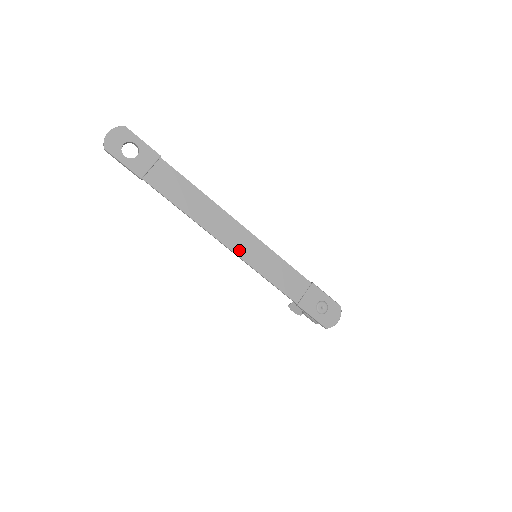
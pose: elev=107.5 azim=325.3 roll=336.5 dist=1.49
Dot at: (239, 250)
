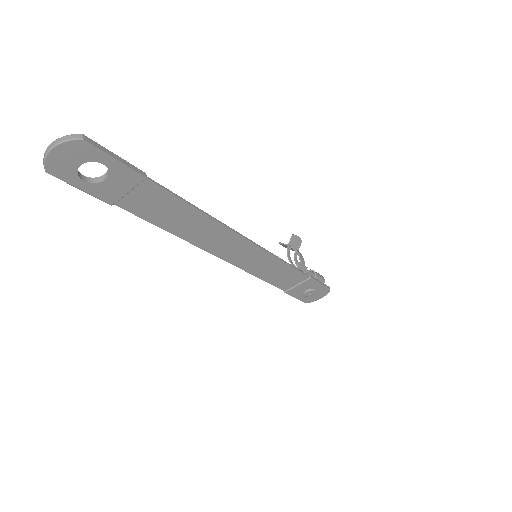
Dot at: (236, 260)
